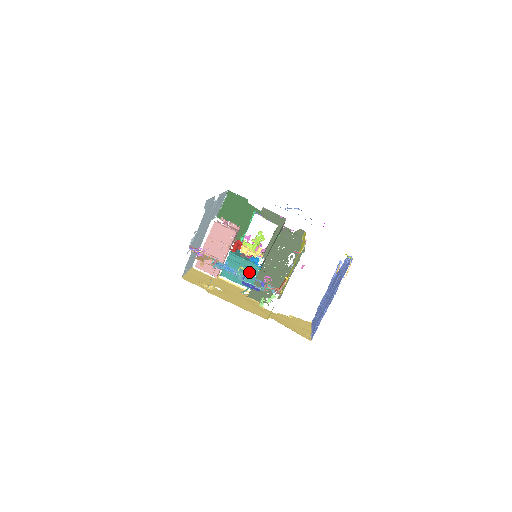
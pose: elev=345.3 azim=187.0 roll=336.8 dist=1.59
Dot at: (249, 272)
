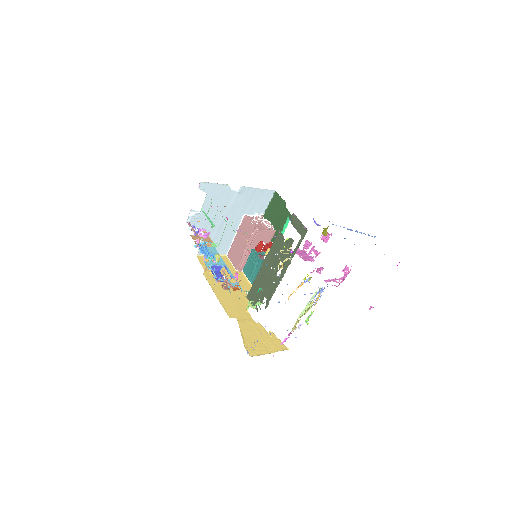
Dot at: occluded
